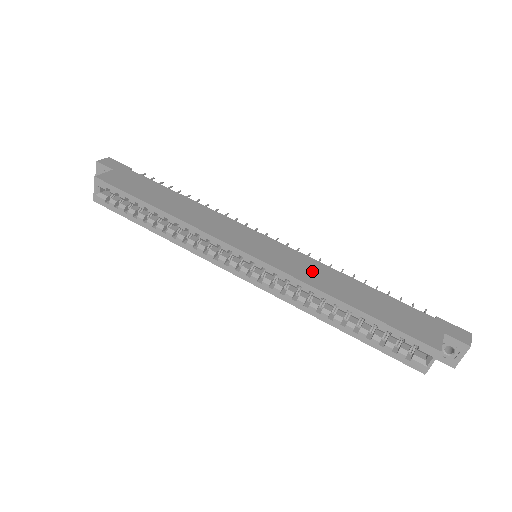
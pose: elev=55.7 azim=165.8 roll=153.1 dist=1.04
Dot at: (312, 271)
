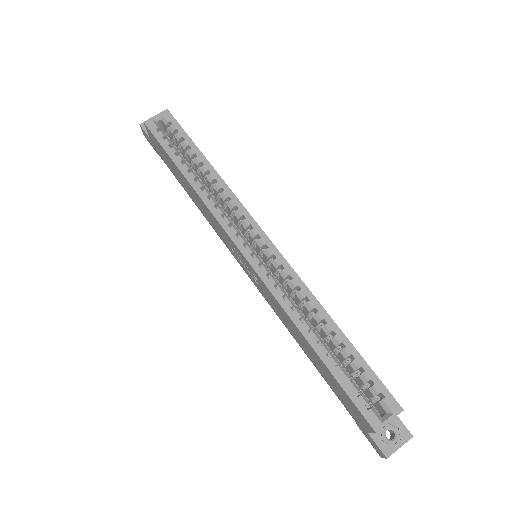
Dot at: occluded
